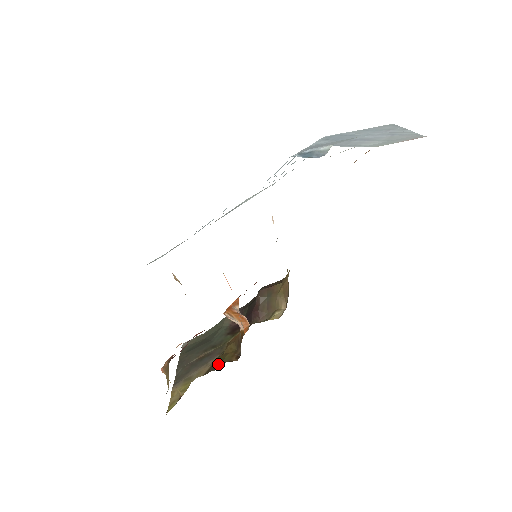
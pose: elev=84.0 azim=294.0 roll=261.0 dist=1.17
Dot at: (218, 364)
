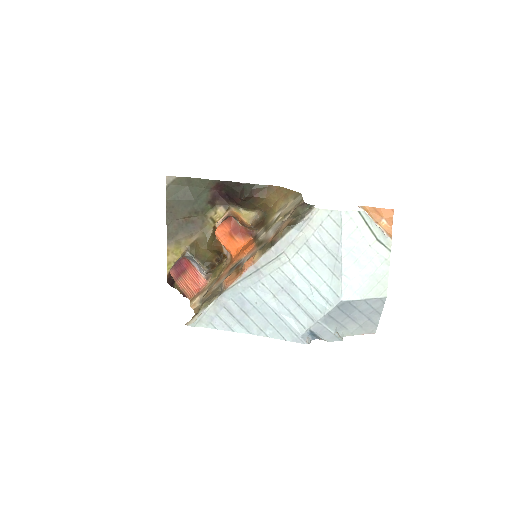
Dot at: (203, 260)
